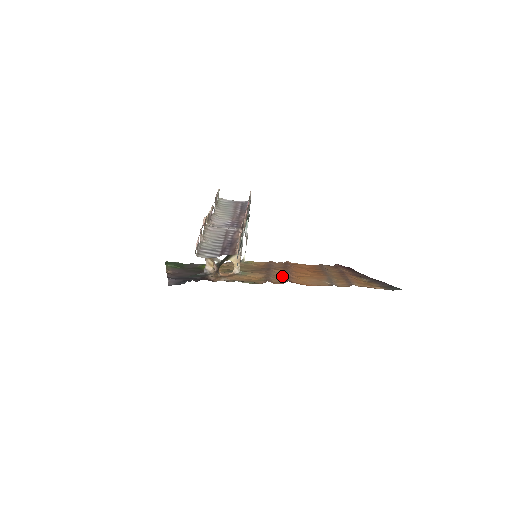
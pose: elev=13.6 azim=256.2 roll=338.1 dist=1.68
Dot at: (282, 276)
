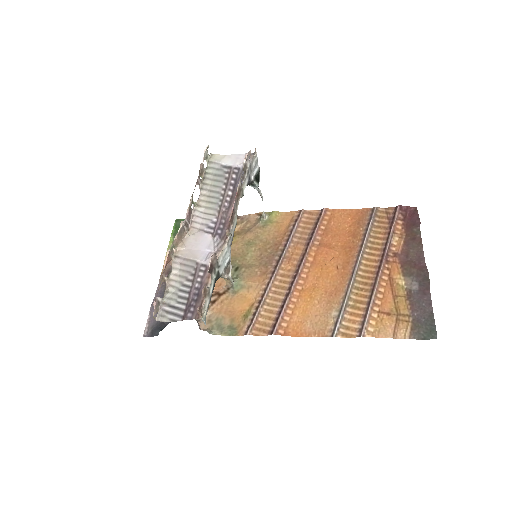
Dot at: (281, 296)
